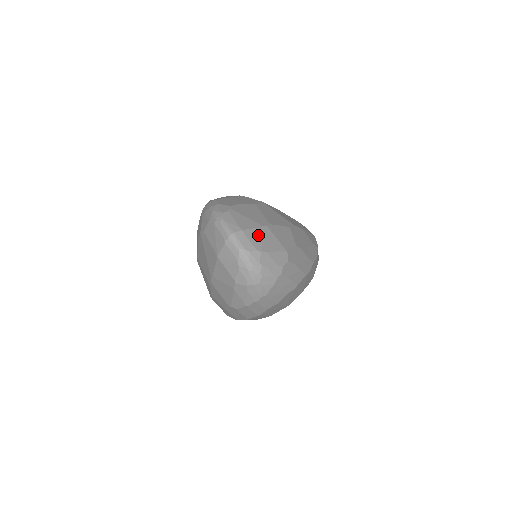
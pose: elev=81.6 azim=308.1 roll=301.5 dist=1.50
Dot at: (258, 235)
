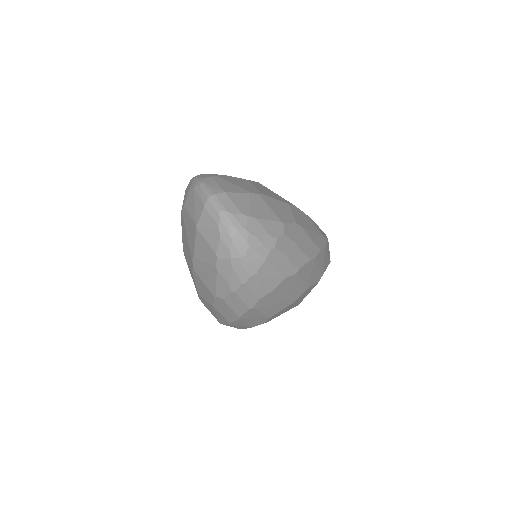
Dot at: (245, 200)
